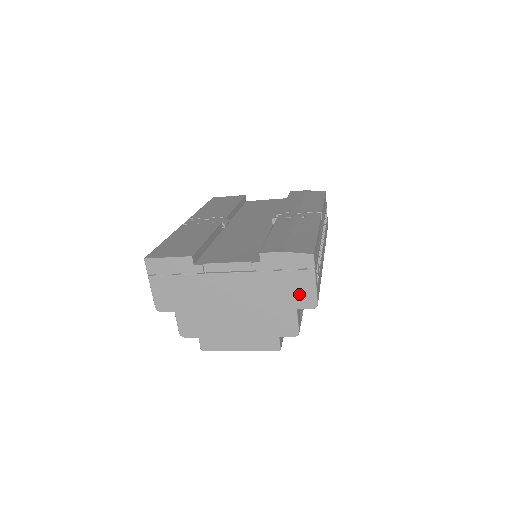
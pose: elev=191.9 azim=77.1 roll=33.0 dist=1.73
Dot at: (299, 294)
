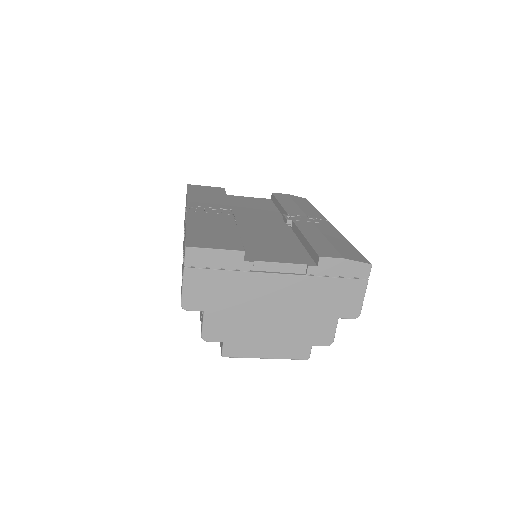
Dot at: (346, 303)
